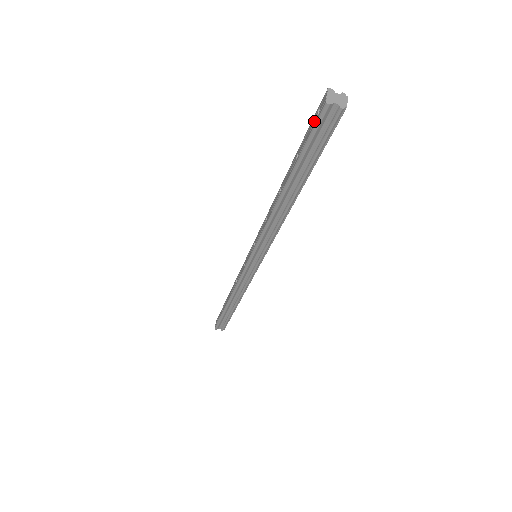
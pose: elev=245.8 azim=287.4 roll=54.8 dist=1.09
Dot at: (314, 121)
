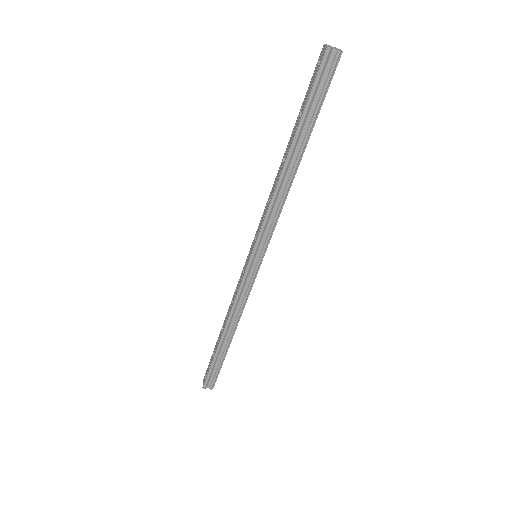
Dot at: (316, 72)
